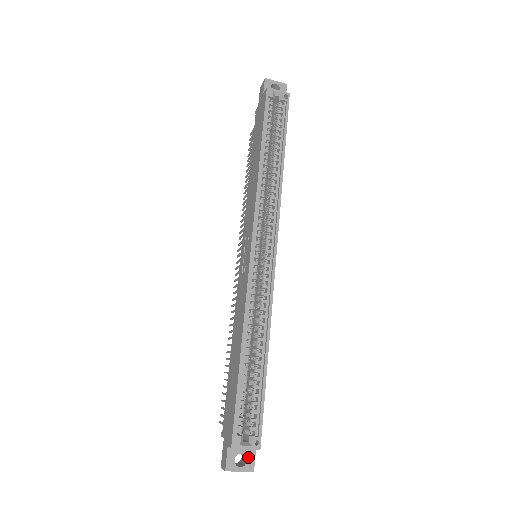
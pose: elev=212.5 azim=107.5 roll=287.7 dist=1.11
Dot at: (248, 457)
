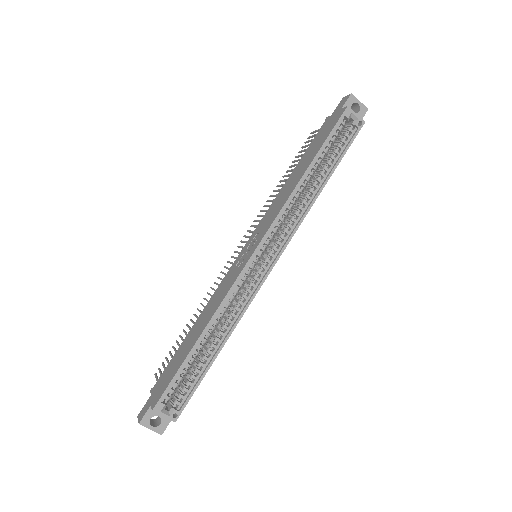
Dot at: (163, 421)
